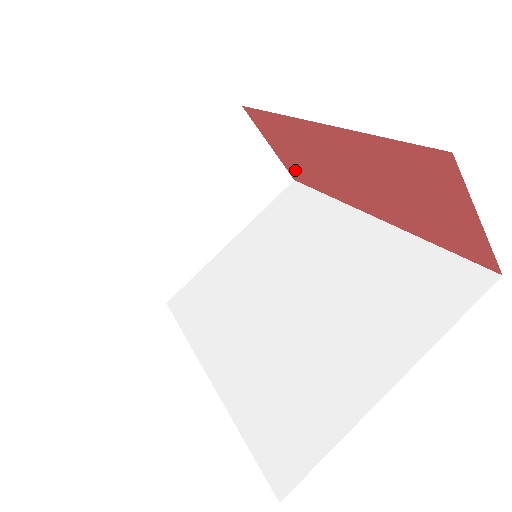
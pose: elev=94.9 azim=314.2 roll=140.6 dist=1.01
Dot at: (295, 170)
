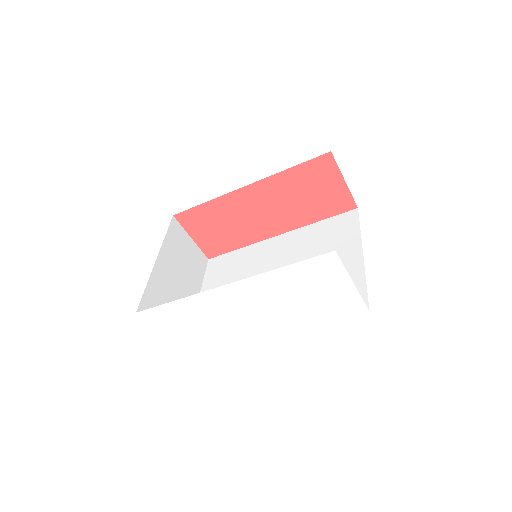
Dot at: (213, 246)
